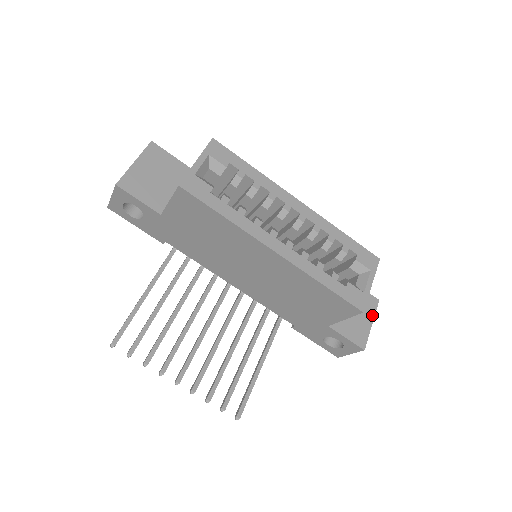
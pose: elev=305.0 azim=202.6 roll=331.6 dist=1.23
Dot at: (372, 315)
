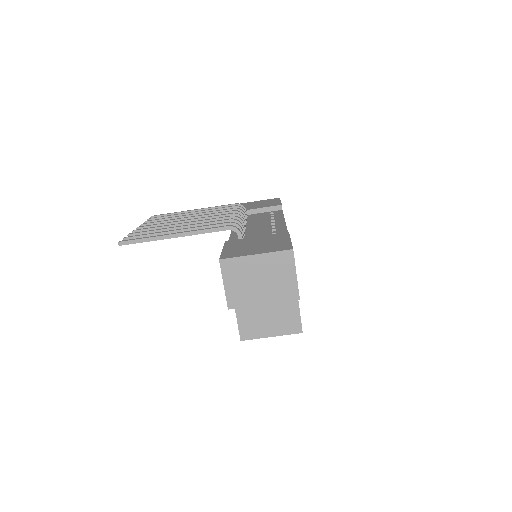
Dot at: occluded
